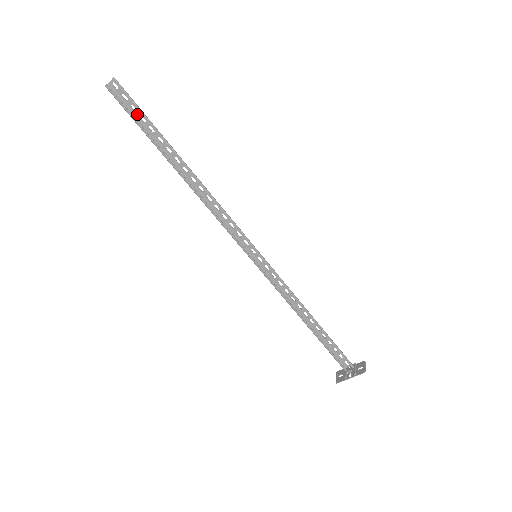
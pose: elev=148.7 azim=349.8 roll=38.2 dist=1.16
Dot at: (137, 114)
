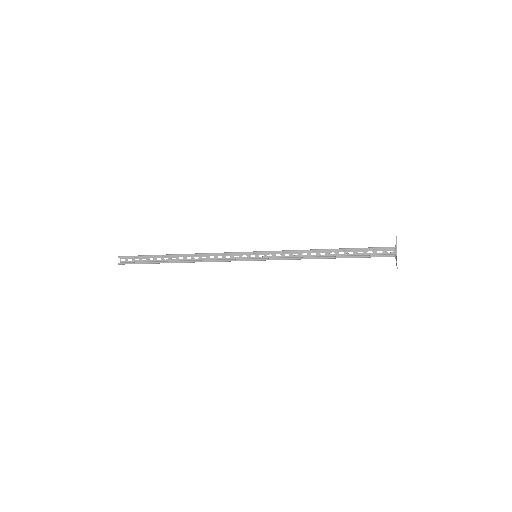
Dot at: (140, 261)
